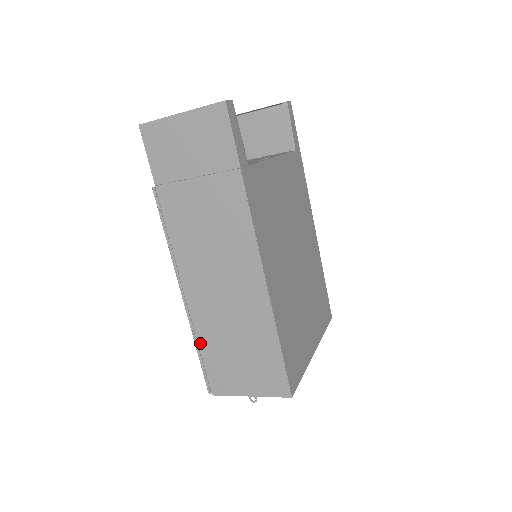
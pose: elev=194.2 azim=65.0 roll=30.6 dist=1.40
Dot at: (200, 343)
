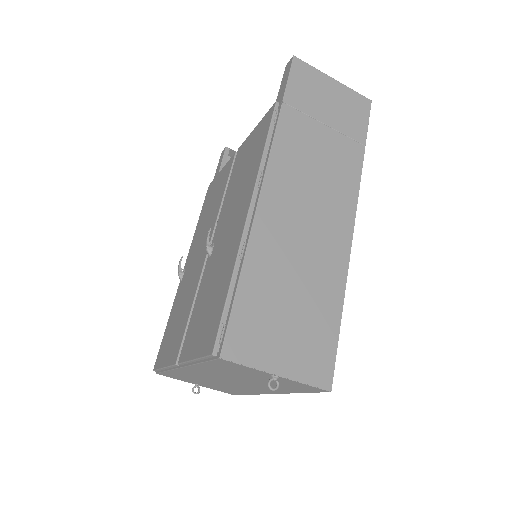
Dot at: (243, 275)
